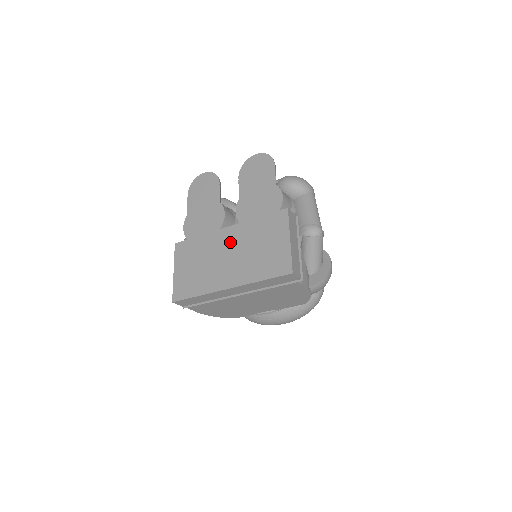
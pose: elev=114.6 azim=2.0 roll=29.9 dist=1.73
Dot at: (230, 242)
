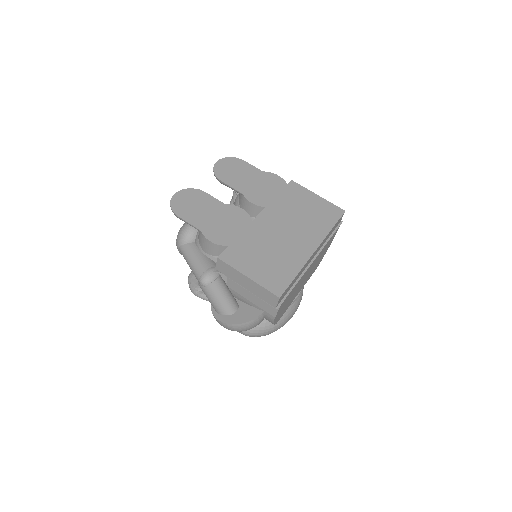
Dot at: (275, 223)
